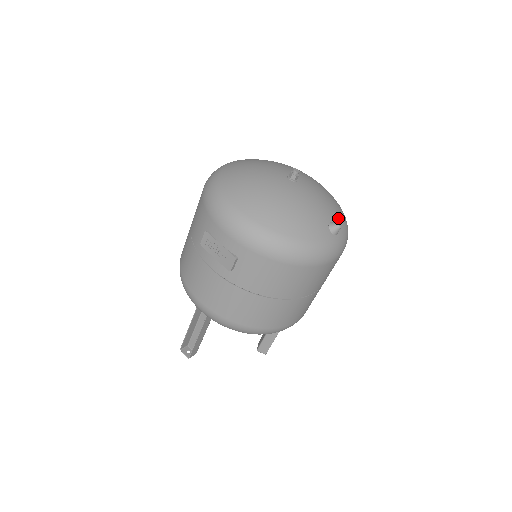
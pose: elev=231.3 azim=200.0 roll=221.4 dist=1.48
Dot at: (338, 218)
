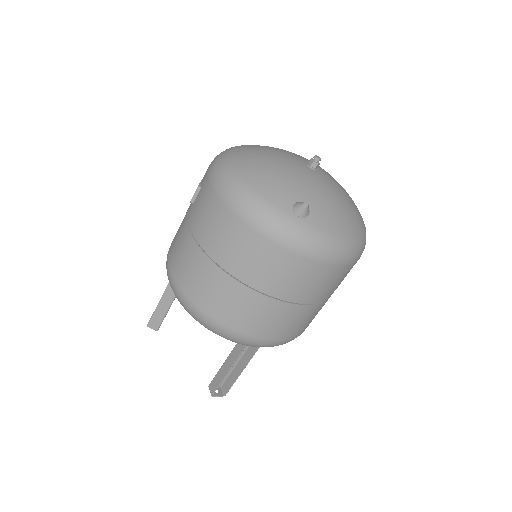
Dot at: (325, 217)
